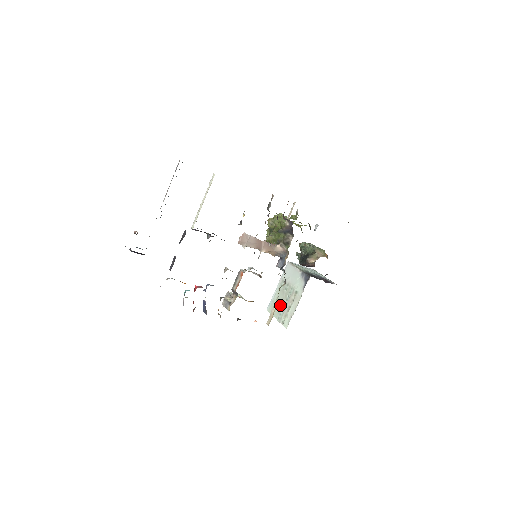
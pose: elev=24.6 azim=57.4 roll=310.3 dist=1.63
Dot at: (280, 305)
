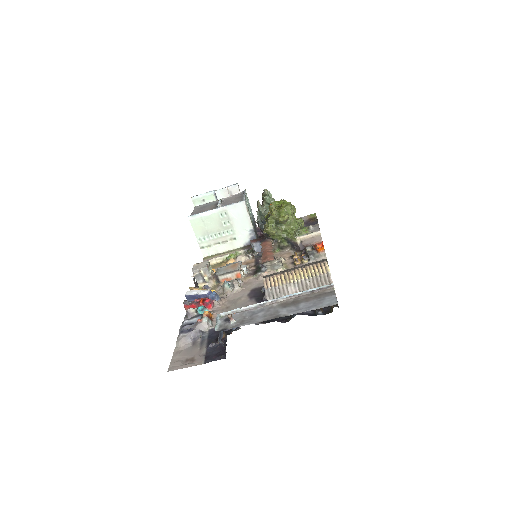
Dot at: (209, 231)
